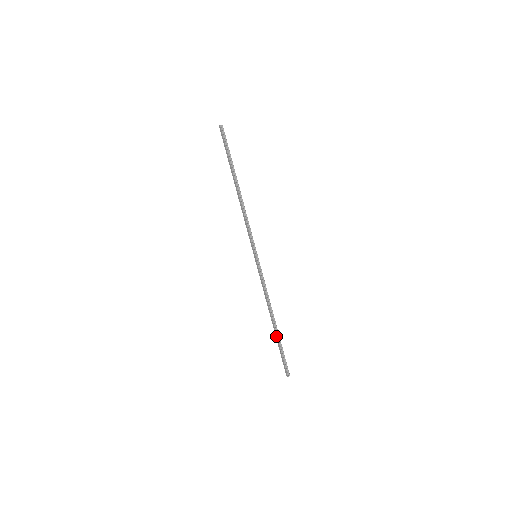
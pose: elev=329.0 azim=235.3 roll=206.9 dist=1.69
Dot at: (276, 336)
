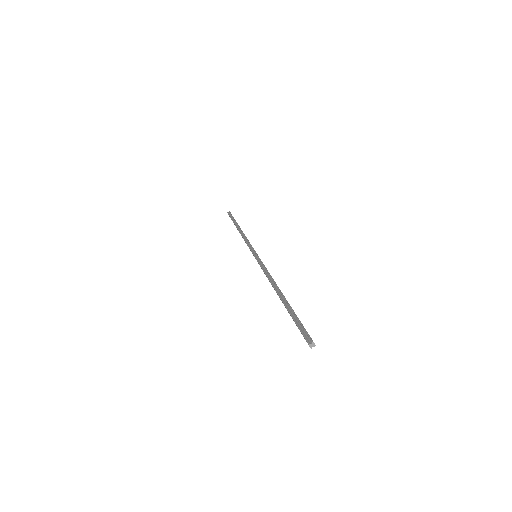
Dot at: occluded
